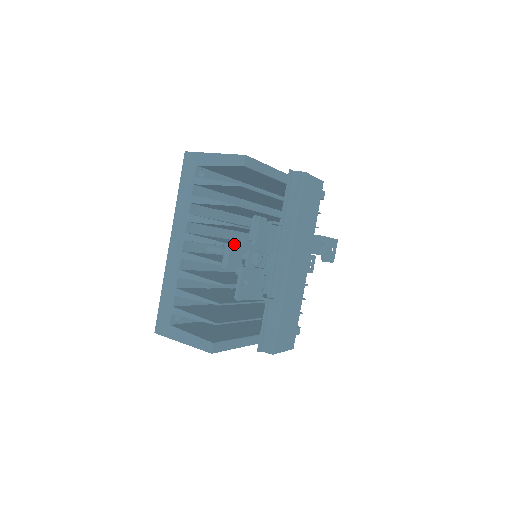
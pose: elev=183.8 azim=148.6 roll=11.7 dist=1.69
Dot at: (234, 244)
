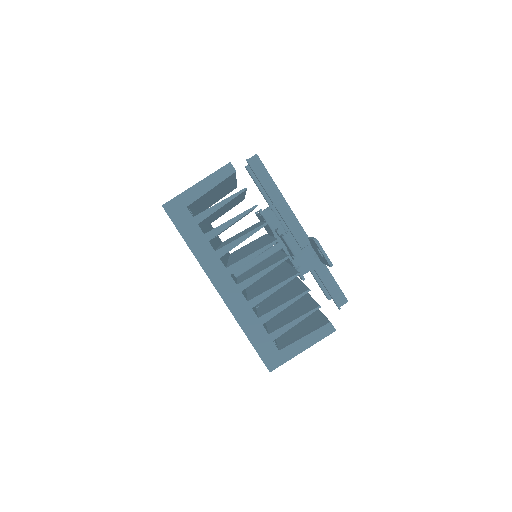
Dot at: occluded
